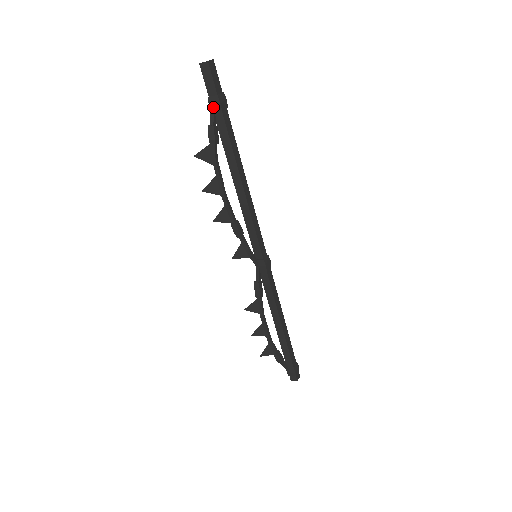
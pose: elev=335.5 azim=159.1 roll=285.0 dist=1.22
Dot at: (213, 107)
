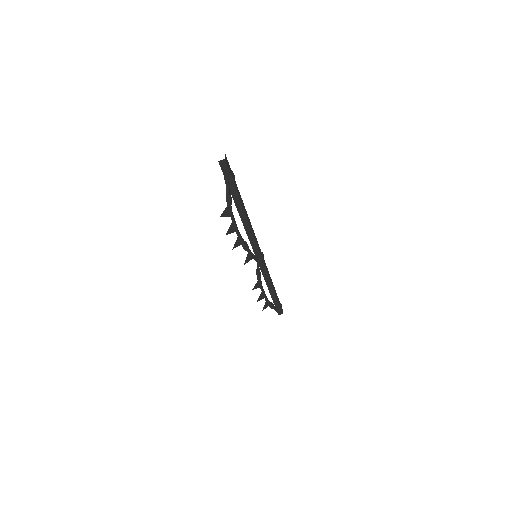
Dot at: (228, 183)
